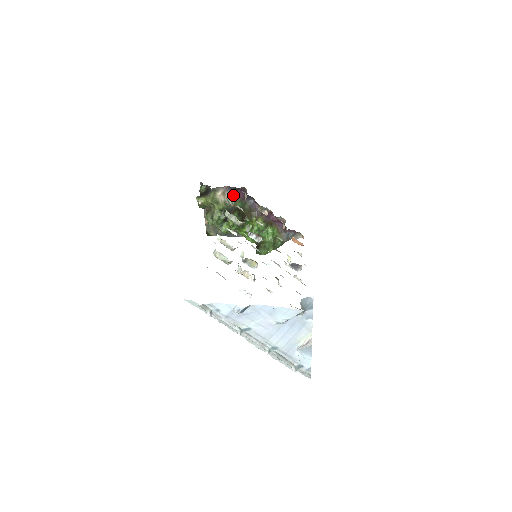
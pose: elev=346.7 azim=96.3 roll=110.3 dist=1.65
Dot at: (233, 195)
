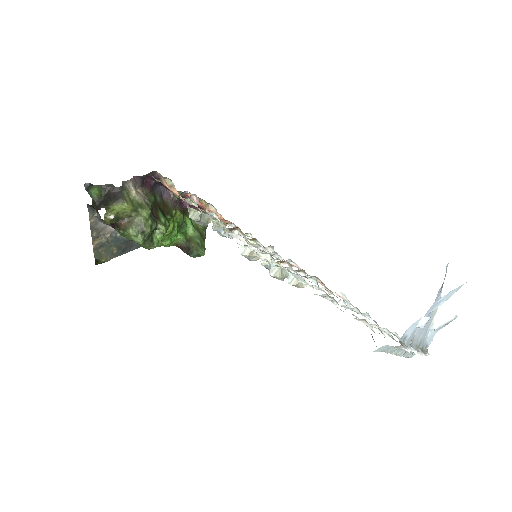
Dot at: (142, 188)
